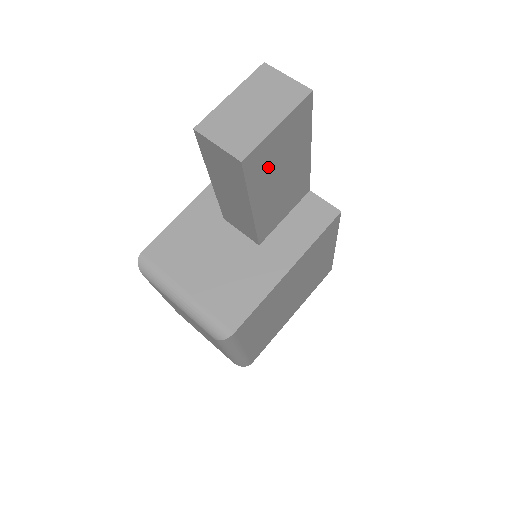
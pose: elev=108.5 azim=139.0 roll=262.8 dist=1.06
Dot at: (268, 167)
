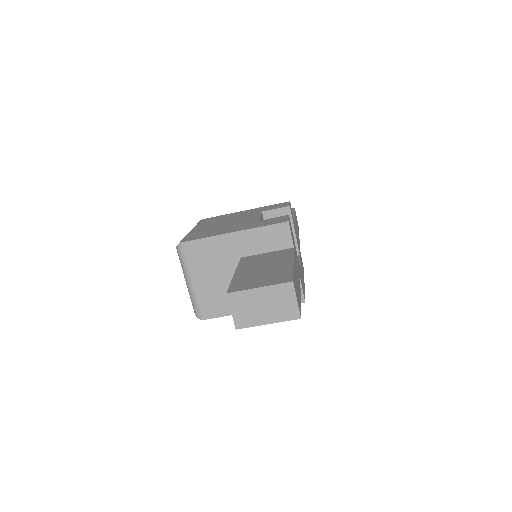
Dot at: occluded
